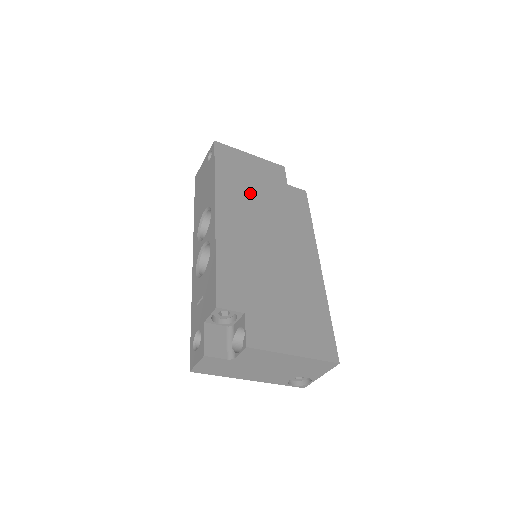
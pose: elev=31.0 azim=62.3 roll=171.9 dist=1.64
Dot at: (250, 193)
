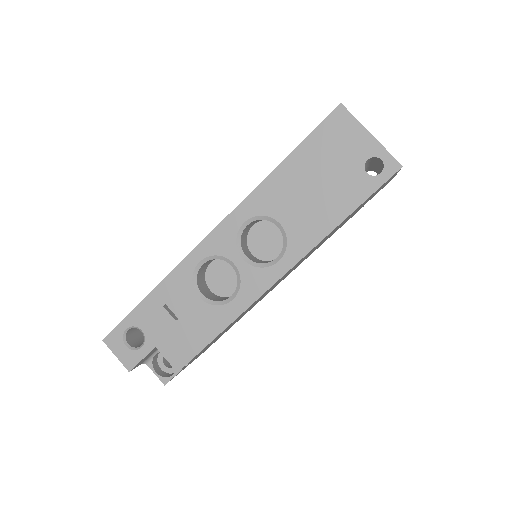
Dot at: occluded
